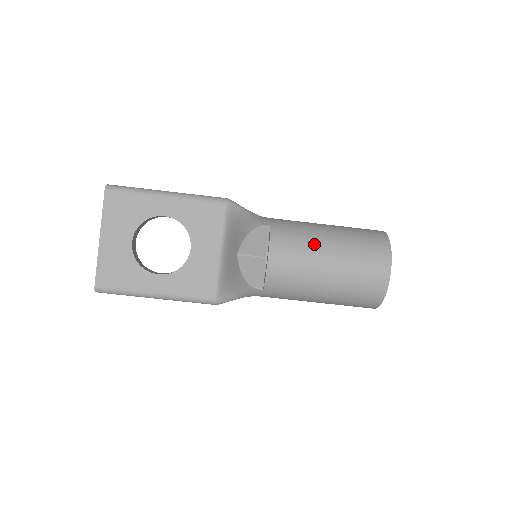
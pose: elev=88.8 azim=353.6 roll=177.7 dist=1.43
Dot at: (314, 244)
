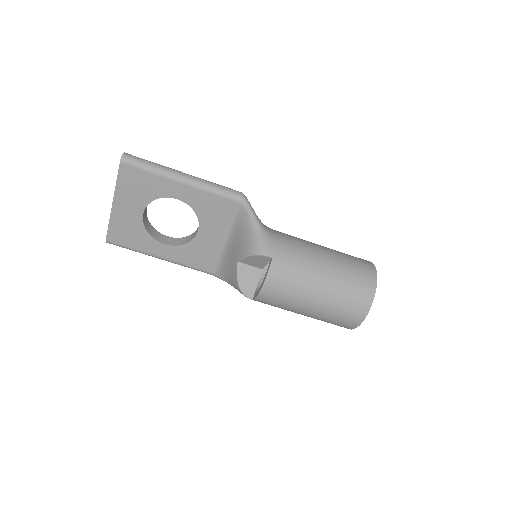
Dot at: (306, 285)
